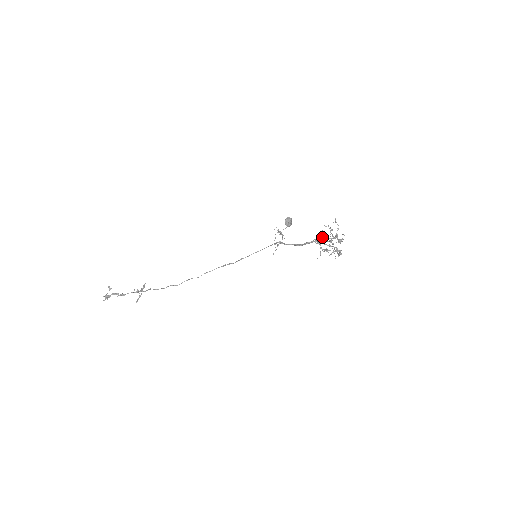
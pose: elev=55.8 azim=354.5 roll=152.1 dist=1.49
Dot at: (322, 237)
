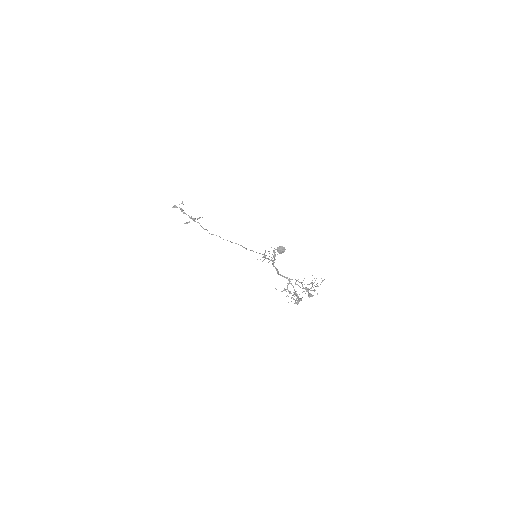
Dot at: (298, 281)
